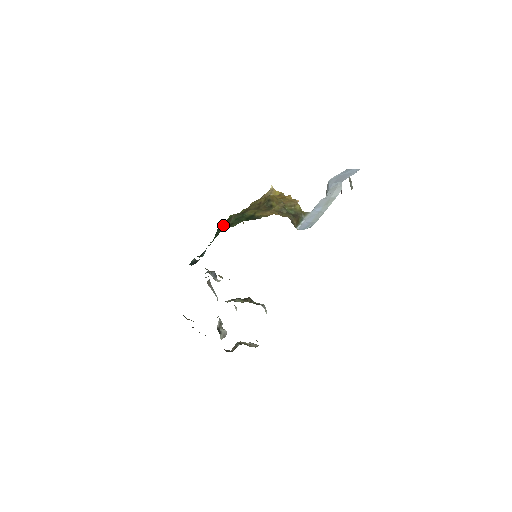
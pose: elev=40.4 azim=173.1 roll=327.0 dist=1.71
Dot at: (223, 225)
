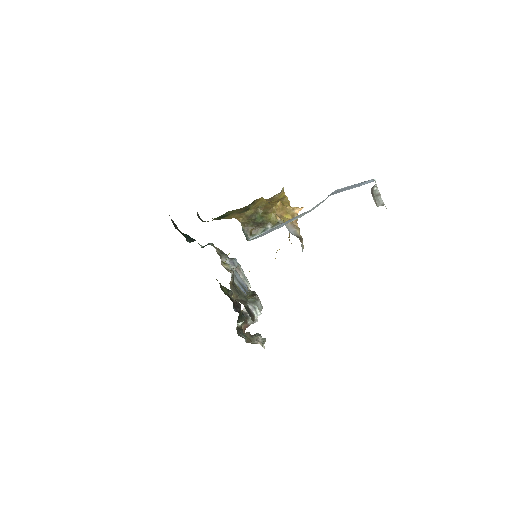
Dot at: occluded
